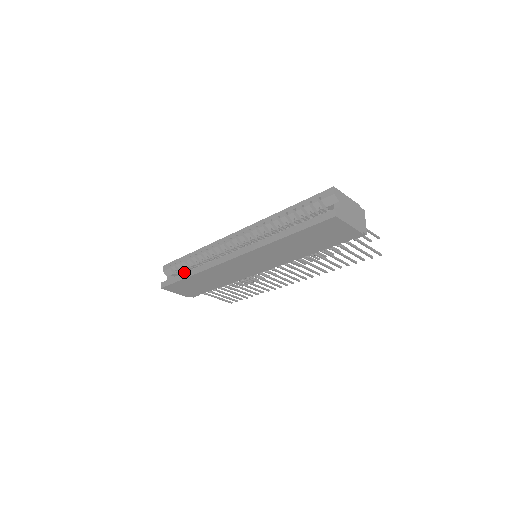
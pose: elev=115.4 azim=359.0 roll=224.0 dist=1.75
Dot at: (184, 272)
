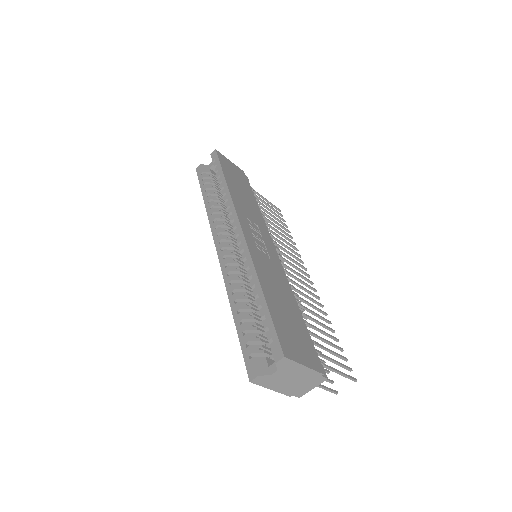
Dot at: occluded
